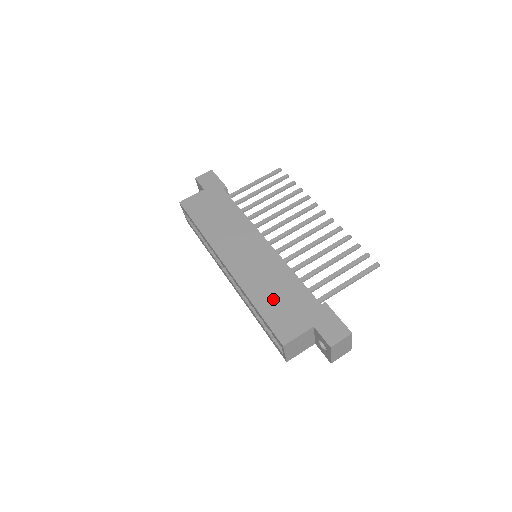
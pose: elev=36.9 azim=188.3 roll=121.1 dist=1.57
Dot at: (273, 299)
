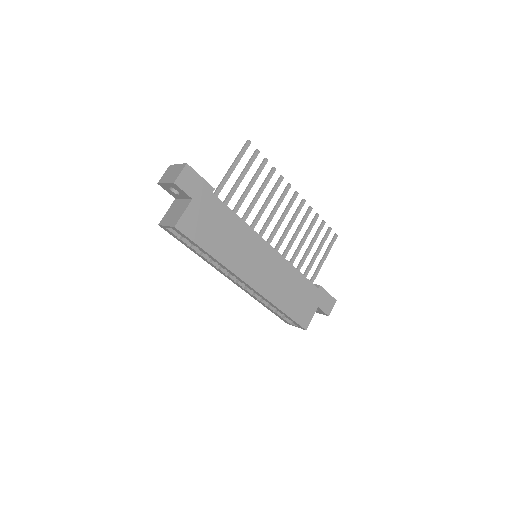
Dot at: (292, 300)
